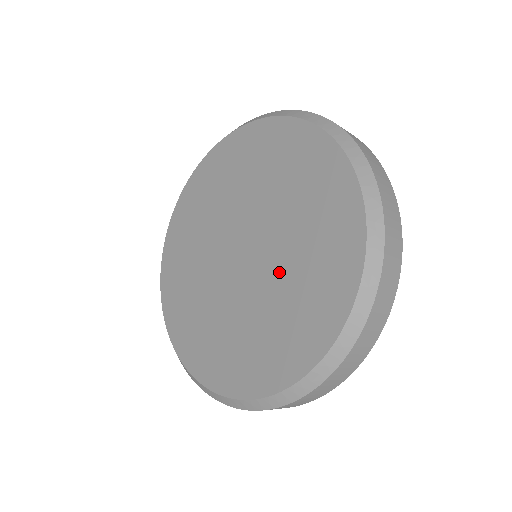
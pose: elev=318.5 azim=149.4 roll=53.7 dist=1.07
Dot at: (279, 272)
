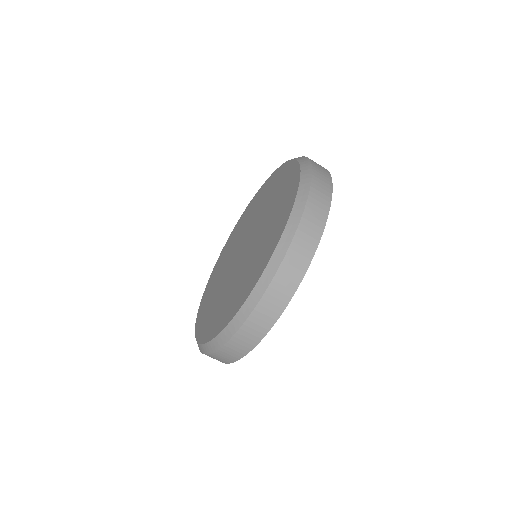
Dot at: (243, 268)
